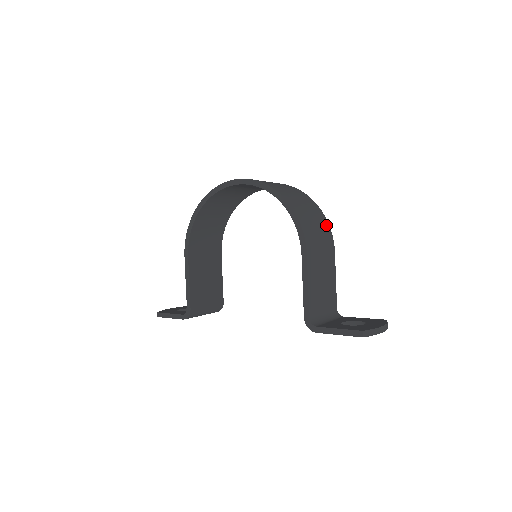
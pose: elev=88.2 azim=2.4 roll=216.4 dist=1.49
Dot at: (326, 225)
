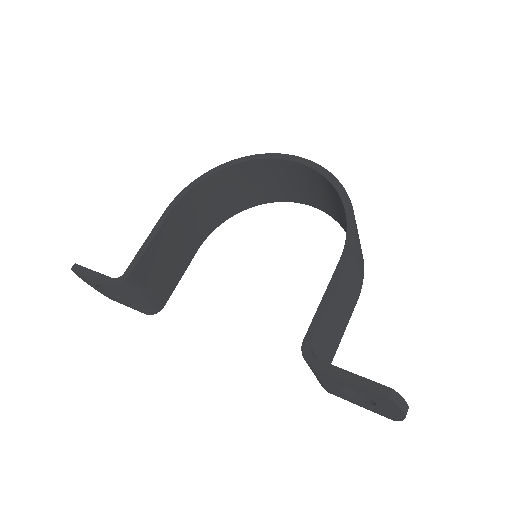
Dot at: (363, 263)
